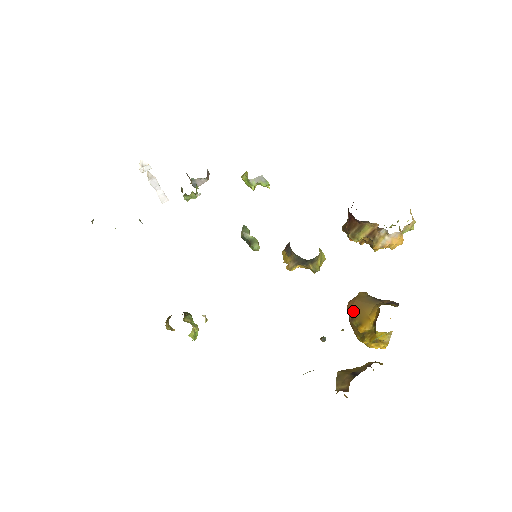
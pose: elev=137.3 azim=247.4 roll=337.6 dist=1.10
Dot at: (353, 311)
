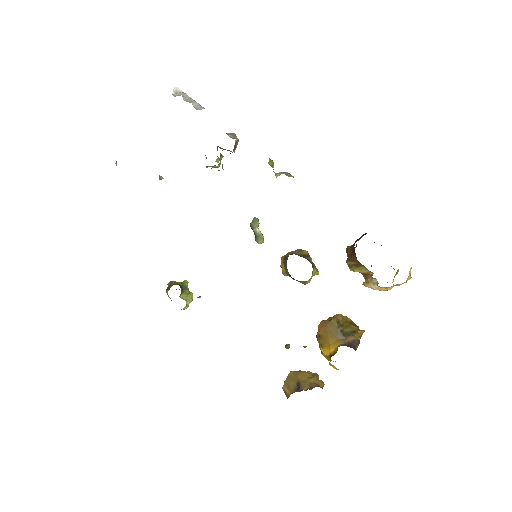
Dot at: (321, 333)
